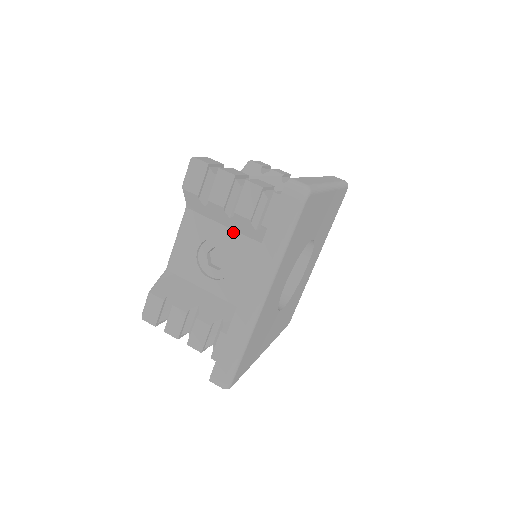
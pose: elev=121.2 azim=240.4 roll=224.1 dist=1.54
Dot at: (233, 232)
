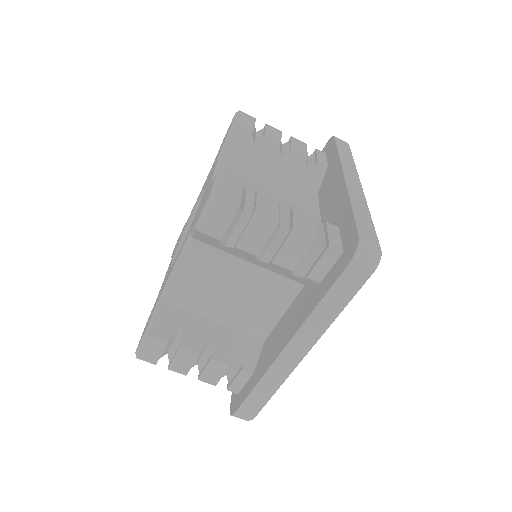
Dot at: occluded
